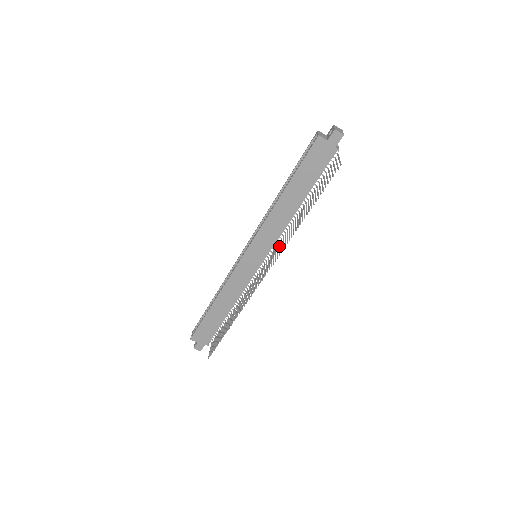
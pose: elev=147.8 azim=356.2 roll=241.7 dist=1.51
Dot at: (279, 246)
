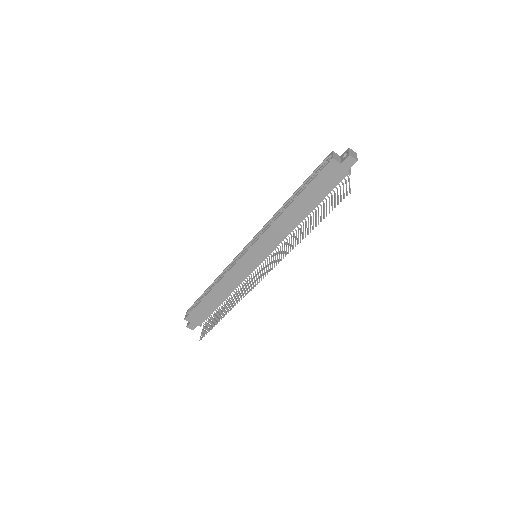
Dot at: (279, 252)
